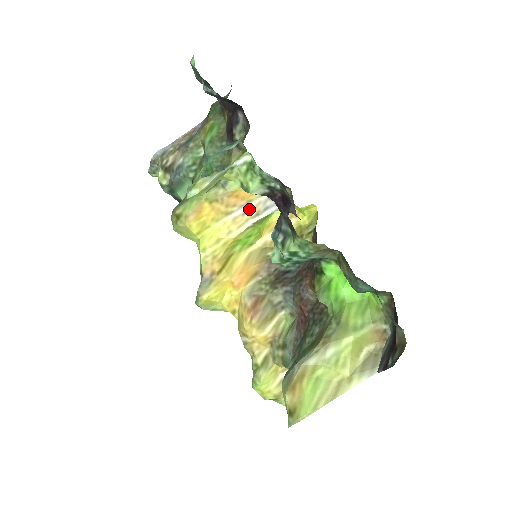
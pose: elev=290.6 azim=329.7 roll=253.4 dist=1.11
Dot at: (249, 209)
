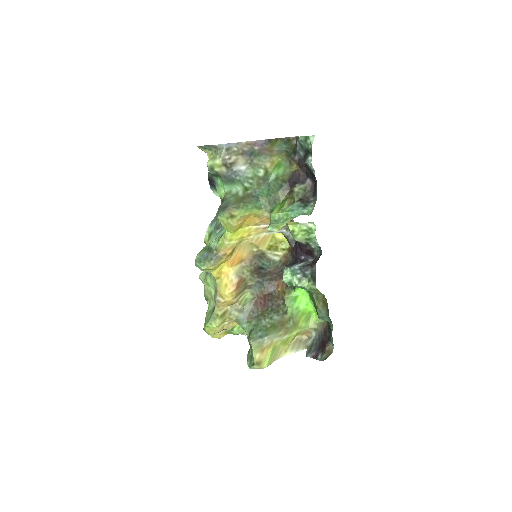
Dot at: occluded
